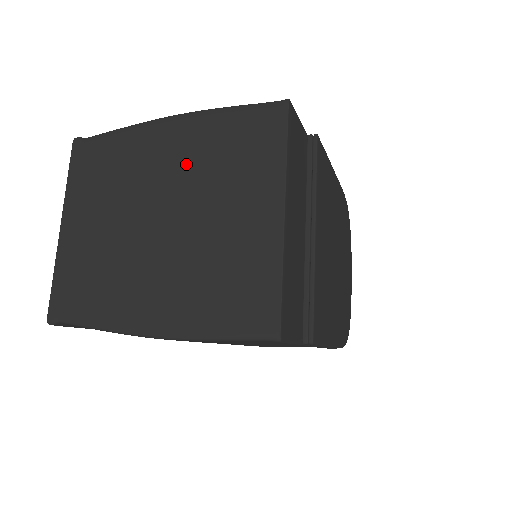
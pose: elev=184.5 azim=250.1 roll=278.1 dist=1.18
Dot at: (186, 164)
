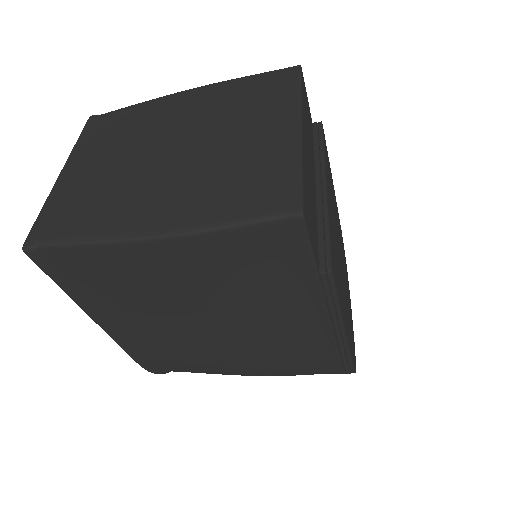
Dot at: (202, 112)
